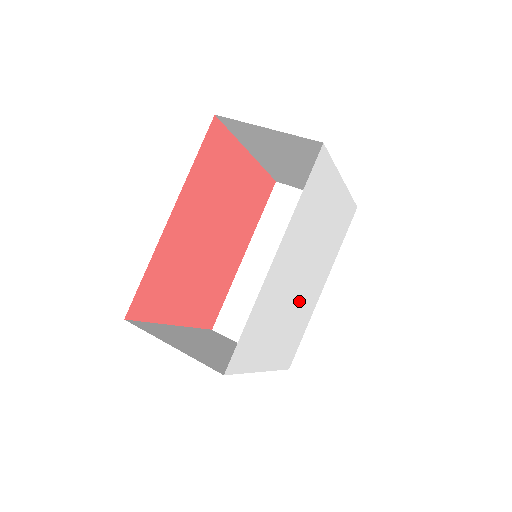
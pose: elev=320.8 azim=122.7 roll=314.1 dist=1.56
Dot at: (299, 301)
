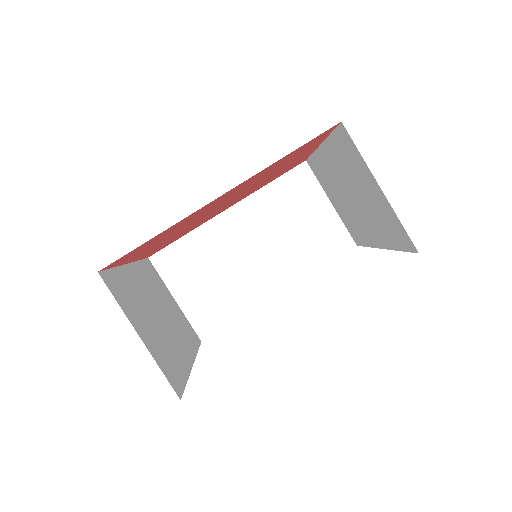
Dot at: occluded
